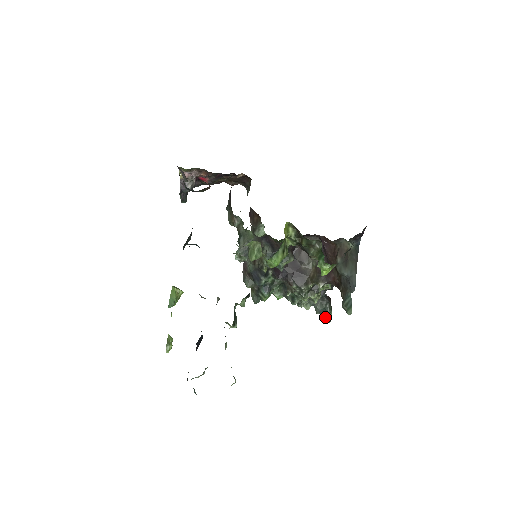
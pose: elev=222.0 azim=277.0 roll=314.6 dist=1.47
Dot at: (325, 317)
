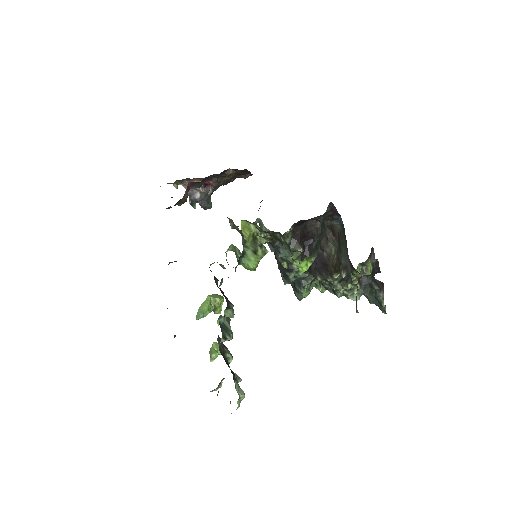
Dot at: (380, 307)
